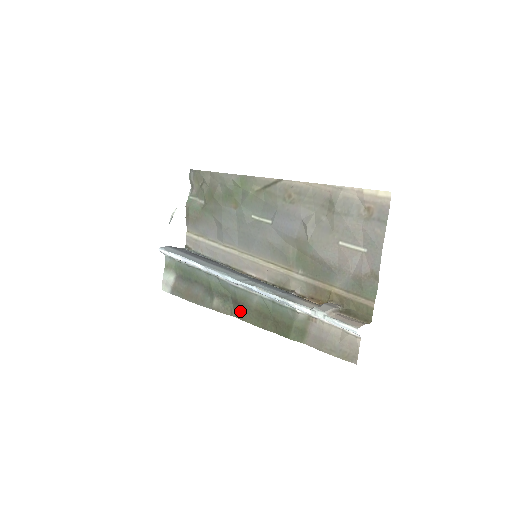
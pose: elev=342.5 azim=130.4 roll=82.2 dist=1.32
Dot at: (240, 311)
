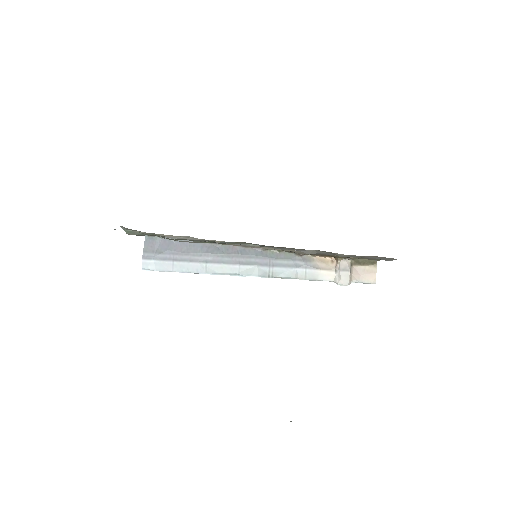
Dot at: occluded
